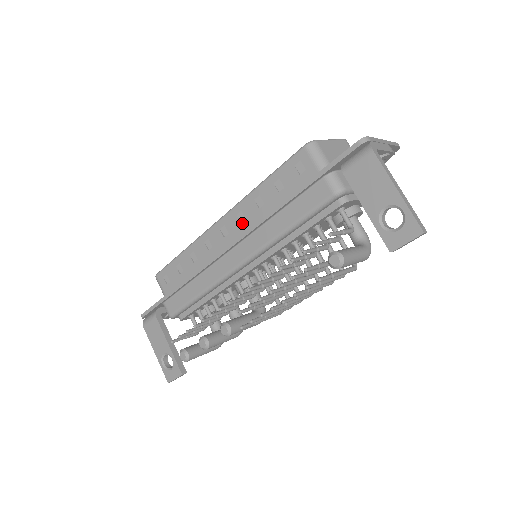
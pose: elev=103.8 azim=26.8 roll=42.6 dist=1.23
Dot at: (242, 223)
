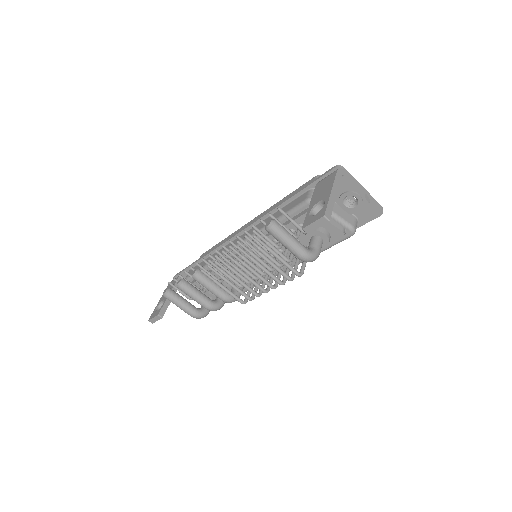
Dot at: occluded
